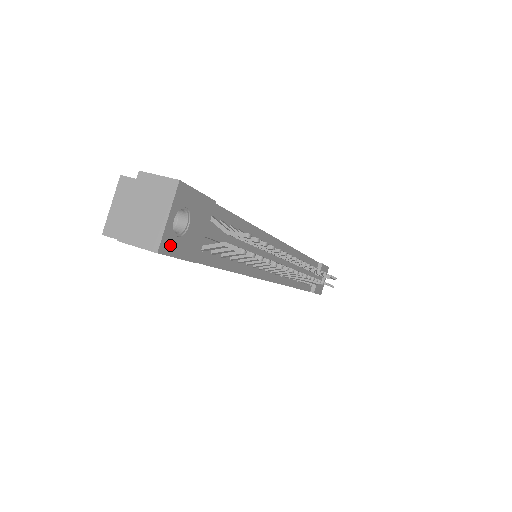
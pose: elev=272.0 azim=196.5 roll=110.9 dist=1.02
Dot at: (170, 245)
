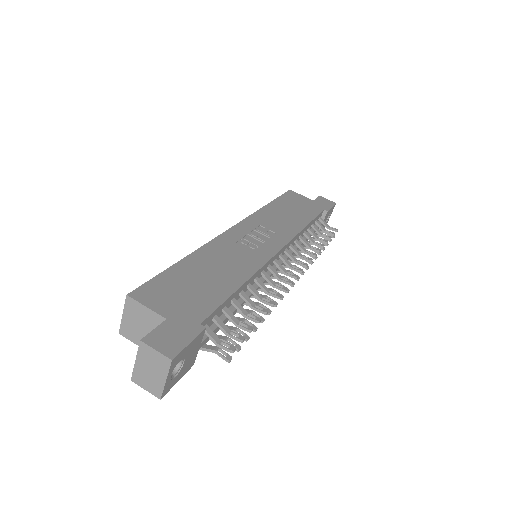
Dot at: (170, 386)
